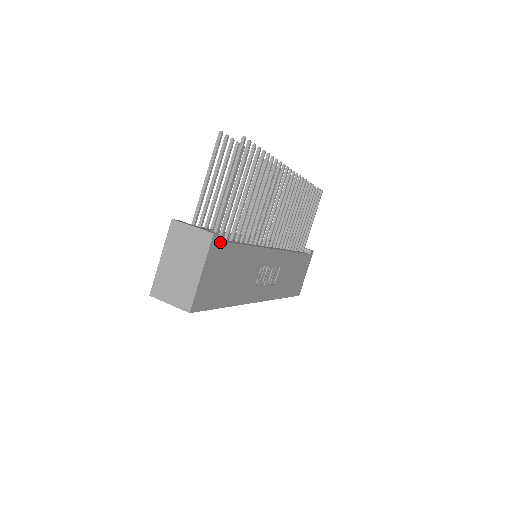
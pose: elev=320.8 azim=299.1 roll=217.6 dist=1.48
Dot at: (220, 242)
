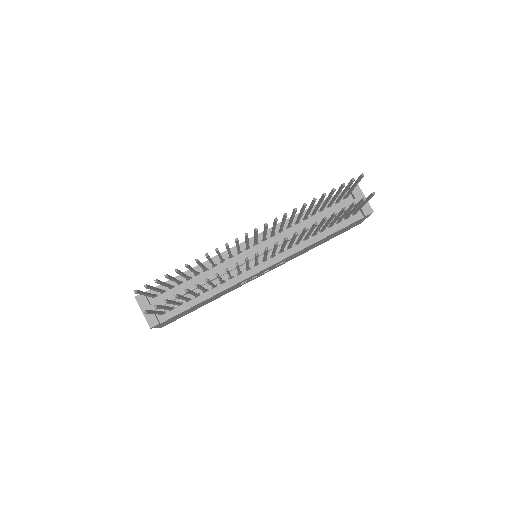
Dot at: (163, 322)
